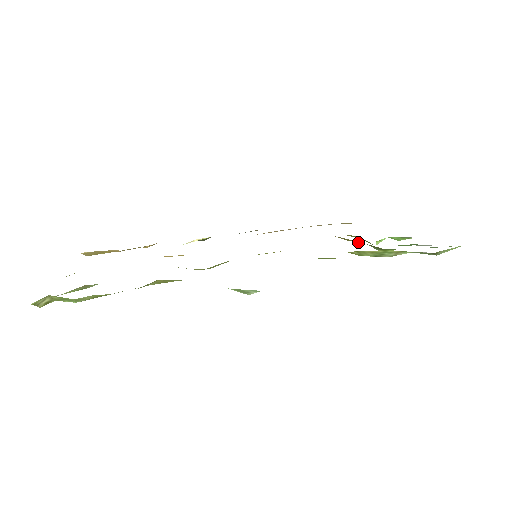
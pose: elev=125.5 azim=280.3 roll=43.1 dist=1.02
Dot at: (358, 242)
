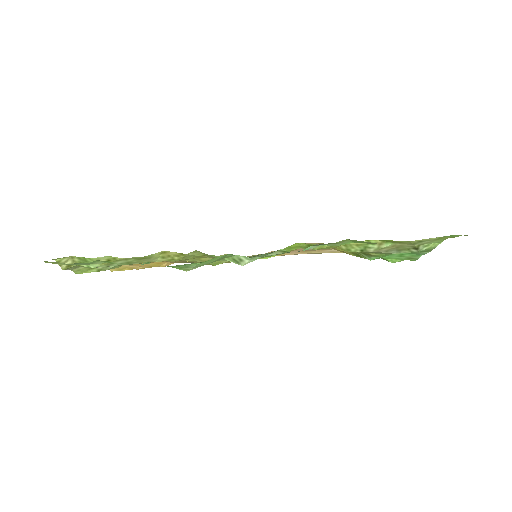
Dot at: occluded
